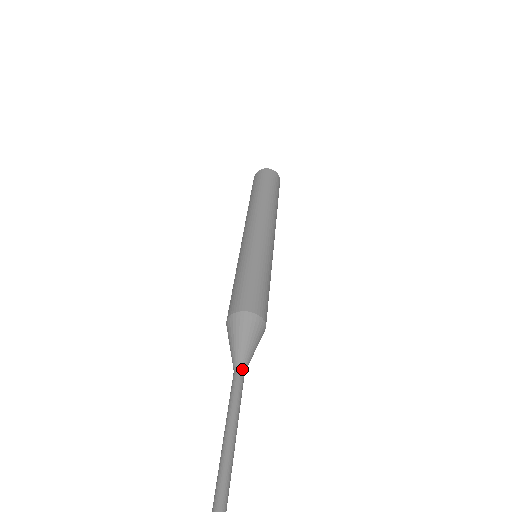
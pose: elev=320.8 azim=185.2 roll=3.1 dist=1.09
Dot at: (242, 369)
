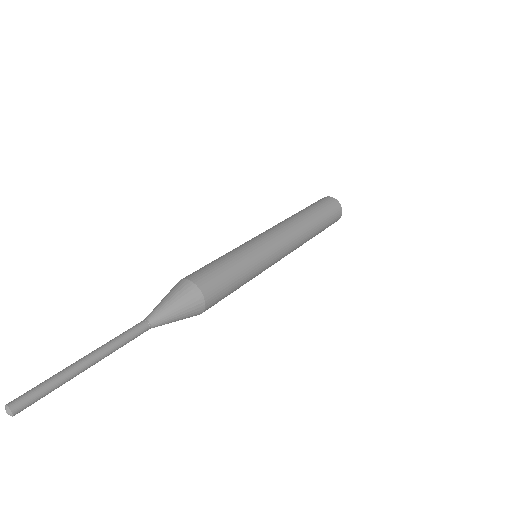
Dot at: (148, 321)
